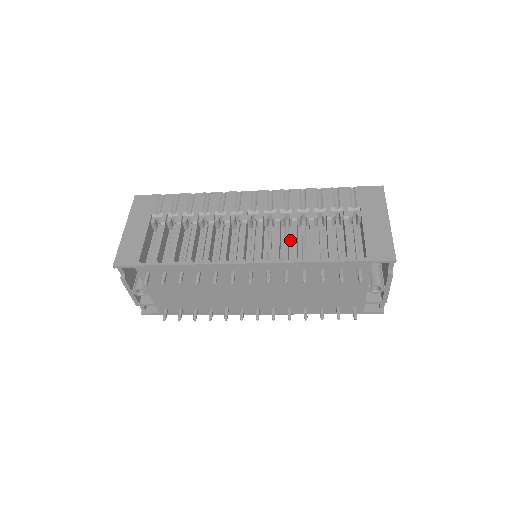
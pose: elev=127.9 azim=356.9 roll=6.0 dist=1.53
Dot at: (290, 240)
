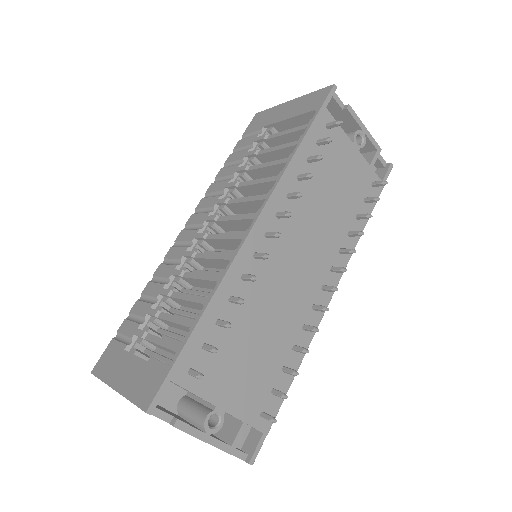
Dot at: occluded
